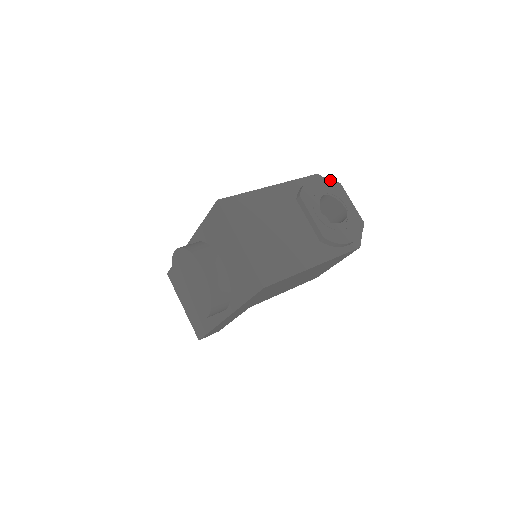
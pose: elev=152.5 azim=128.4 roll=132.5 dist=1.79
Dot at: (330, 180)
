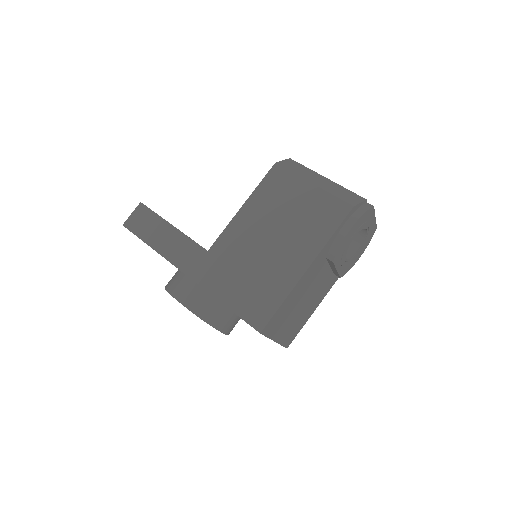
Dot at: (366, 213)
